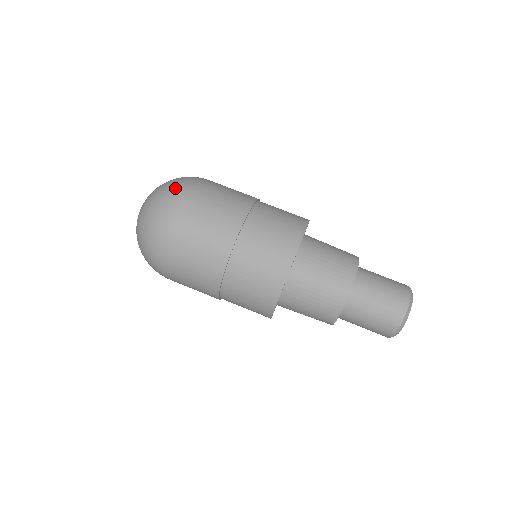
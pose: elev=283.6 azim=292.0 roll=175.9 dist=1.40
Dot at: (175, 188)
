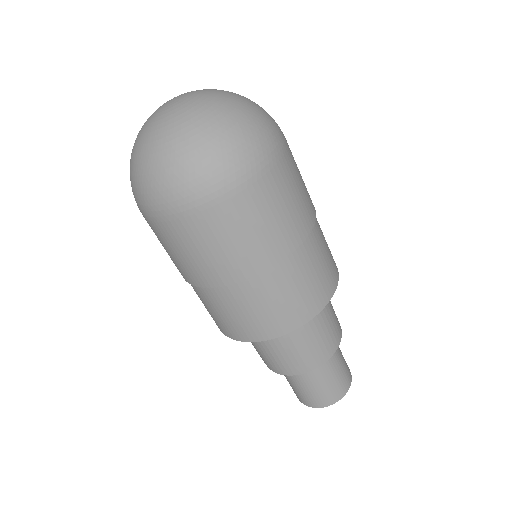
Dot at: (210, 169)
